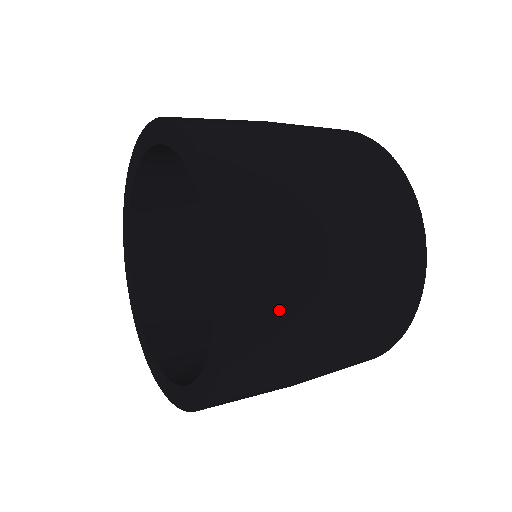
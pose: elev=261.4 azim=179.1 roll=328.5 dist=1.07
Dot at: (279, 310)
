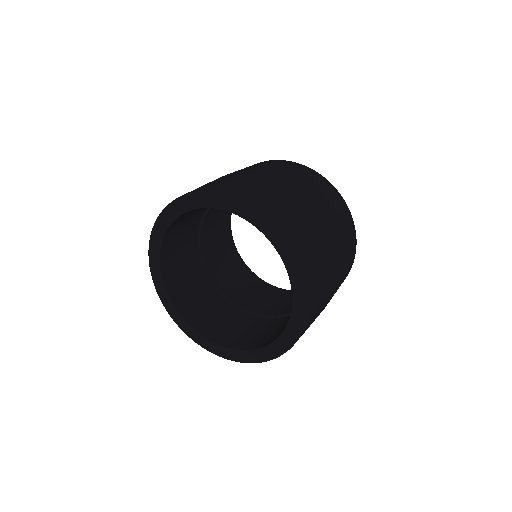
Dot at: occluded
